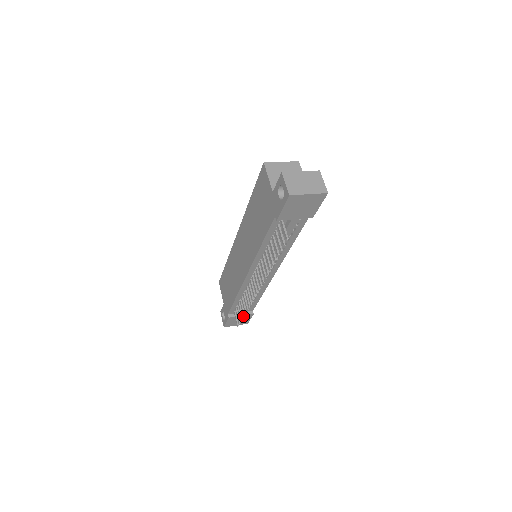
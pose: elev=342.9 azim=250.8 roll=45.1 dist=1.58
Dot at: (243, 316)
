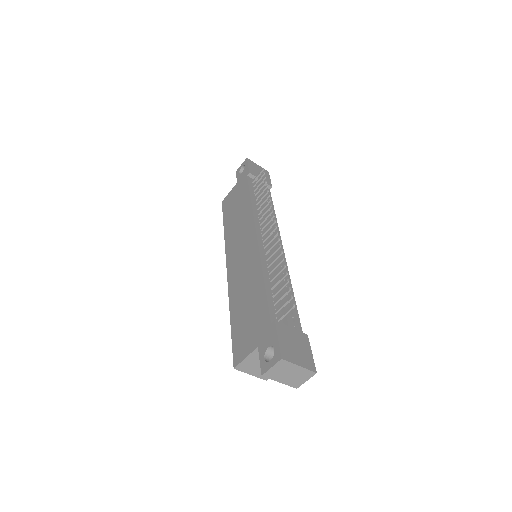
Dot at: (295, 333)
